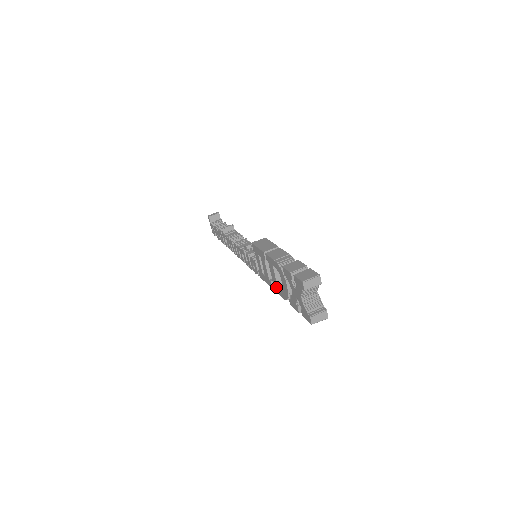
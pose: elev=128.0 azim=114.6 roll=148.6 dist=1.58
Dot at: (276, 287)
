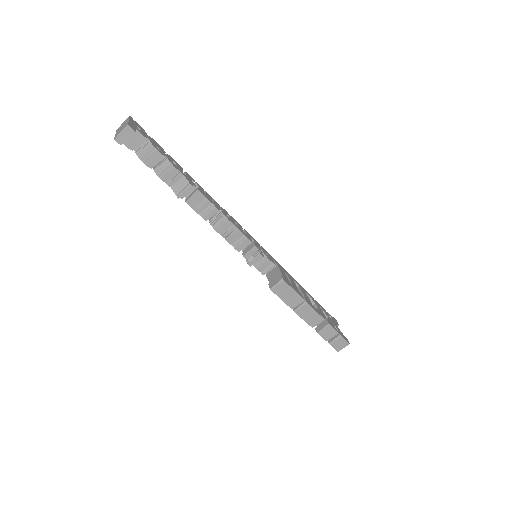
Dot at: occluded
